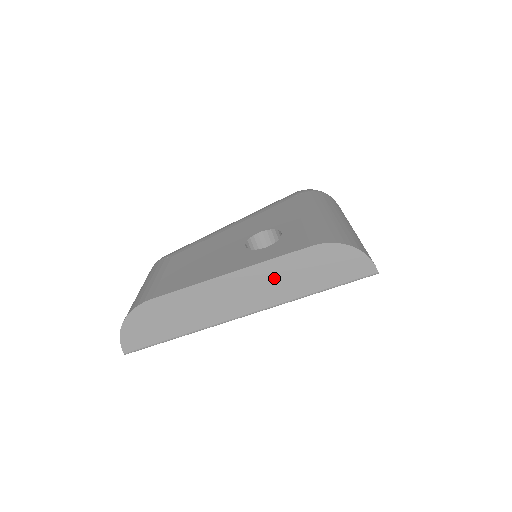
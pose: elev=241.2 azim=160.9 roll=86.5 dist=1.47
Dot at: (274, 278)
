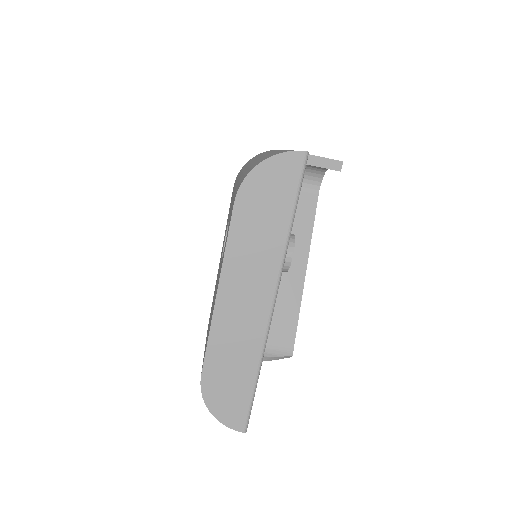
Dot at: (248, 256)
